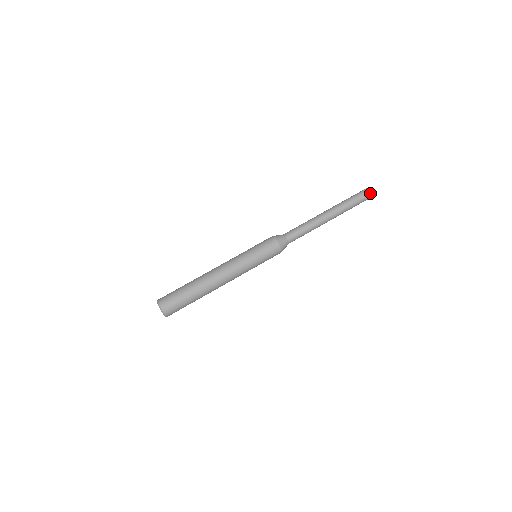
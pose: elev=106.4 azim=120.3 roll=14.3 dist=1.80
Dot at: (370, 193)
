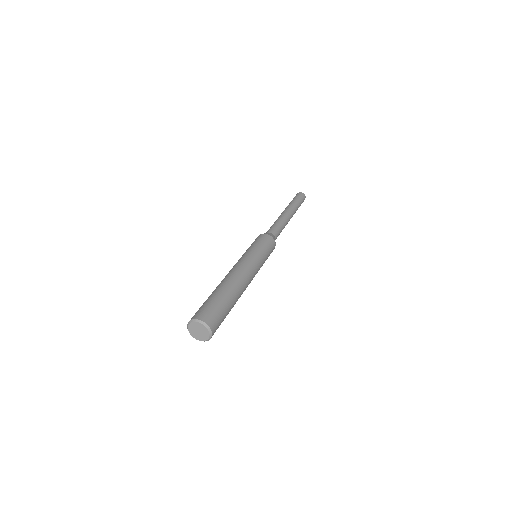
Dot at: (304, 195)
